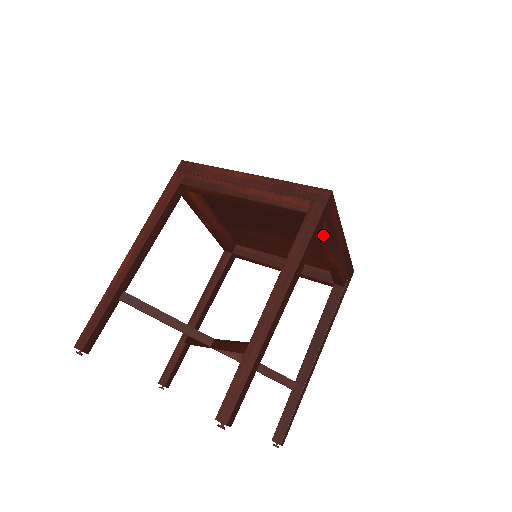
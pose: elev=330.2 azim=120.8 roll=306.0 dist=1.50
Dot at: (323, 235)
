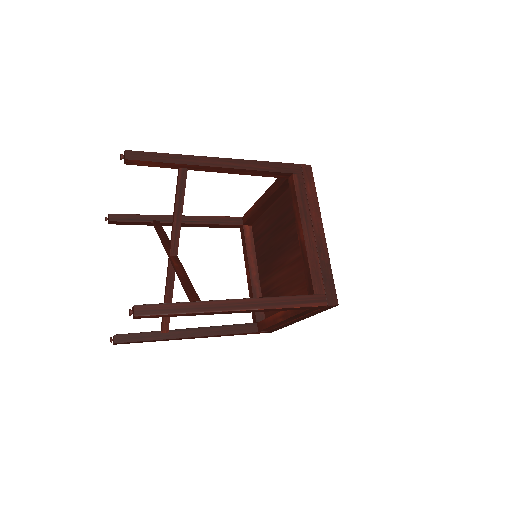
Dot at: (294, 193)
